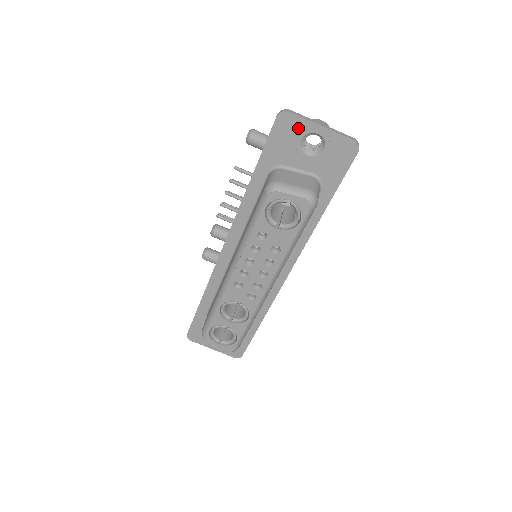
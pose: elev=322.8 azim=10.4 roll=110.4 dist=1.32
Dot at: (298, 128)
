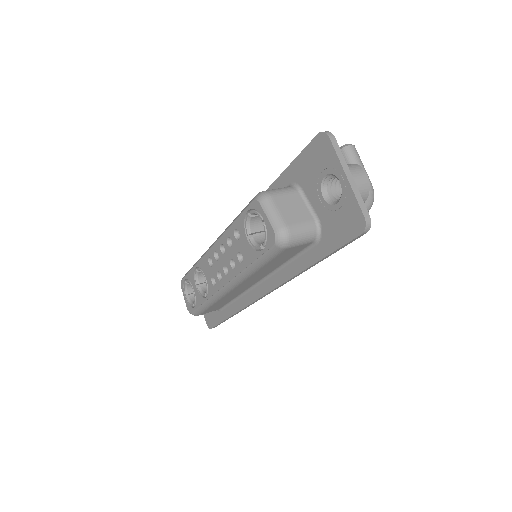
Dot at: (328, 161)
